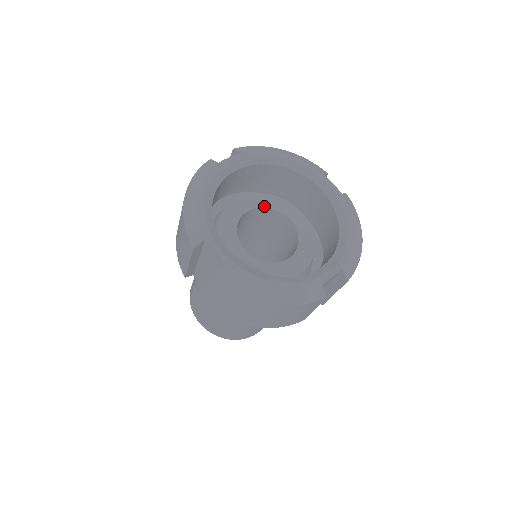
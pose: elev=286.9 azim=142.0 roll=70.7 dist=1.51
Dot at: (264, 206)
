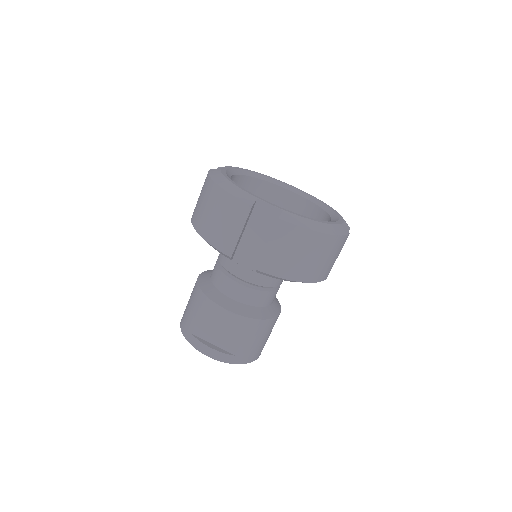
Dot at: occluded
